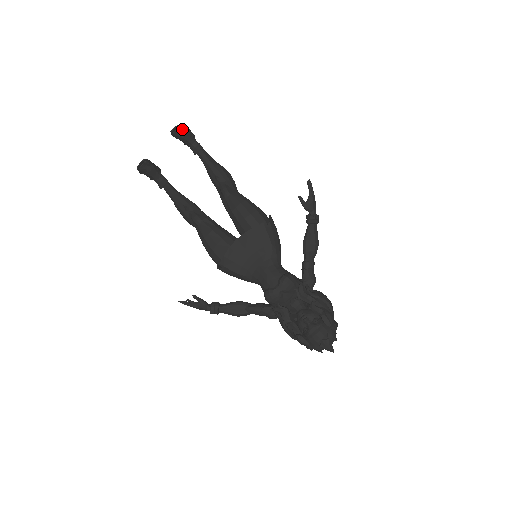
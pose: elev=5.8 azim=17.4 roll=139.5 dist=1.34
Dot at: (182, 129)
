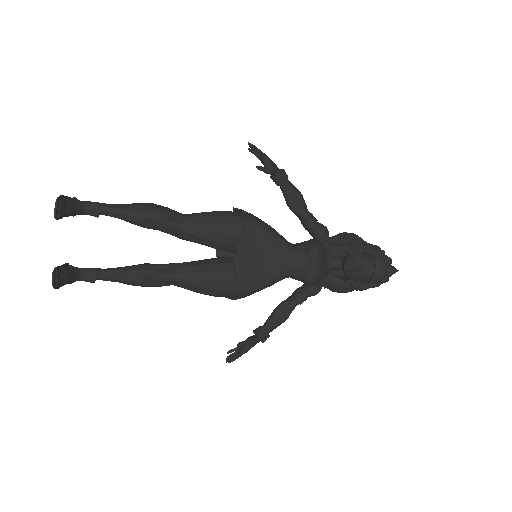
Dot at: (62, 203)
